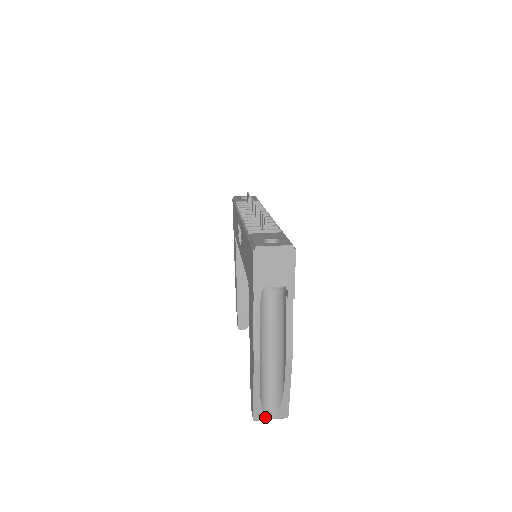
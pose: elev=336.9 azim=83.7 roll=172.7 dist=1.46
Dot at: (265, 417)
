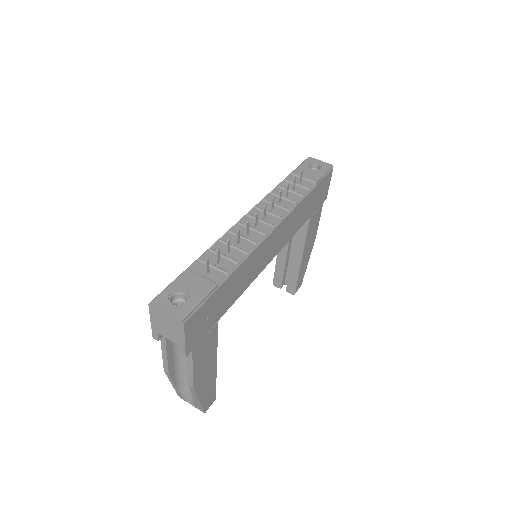
Dot at: (187, 401)
